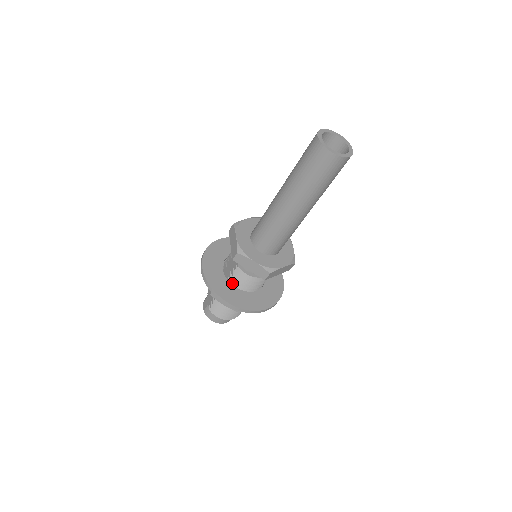
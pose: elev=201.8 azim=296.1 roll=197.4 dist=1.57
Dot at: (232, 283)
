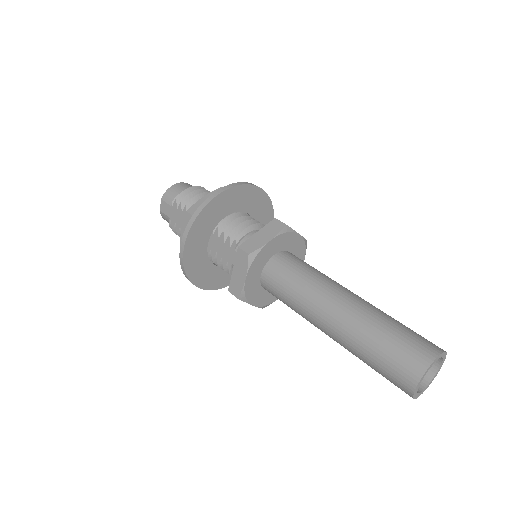
Dot at: occluded
